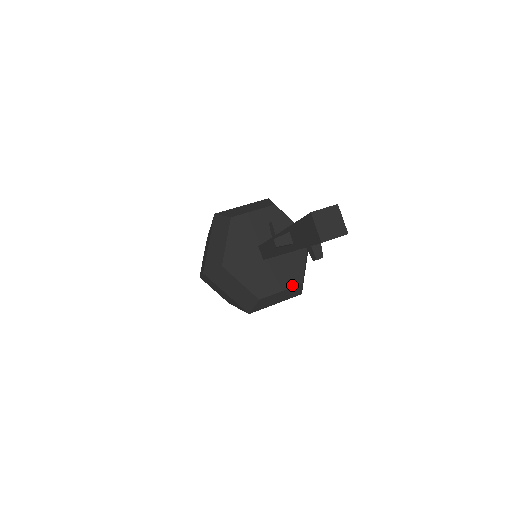
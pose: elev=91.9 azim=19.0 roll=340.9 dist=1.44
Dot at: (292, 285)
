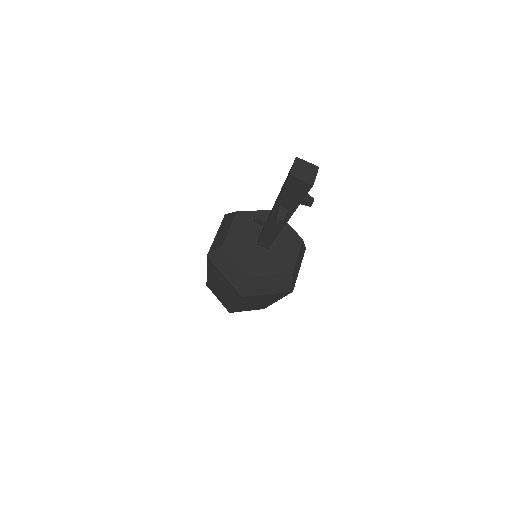
Dot at: (299, 246)
